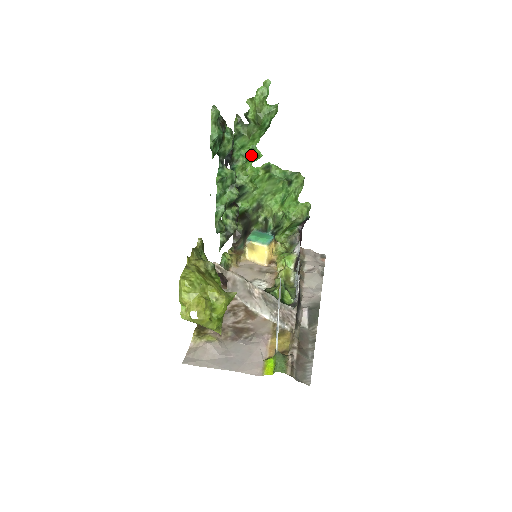
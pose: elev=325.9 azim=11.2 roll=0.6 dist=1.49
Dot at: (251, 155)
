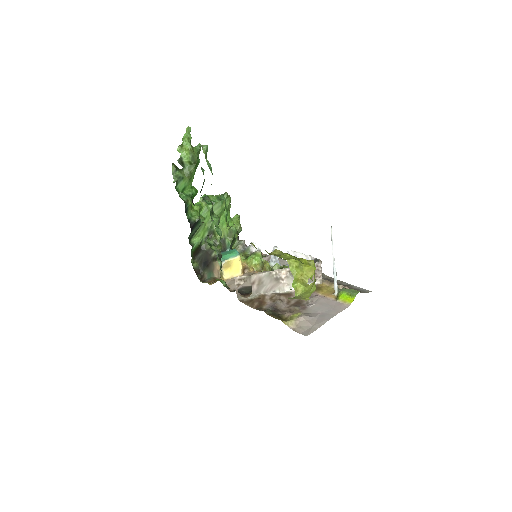
Dot at: (192, 193)
